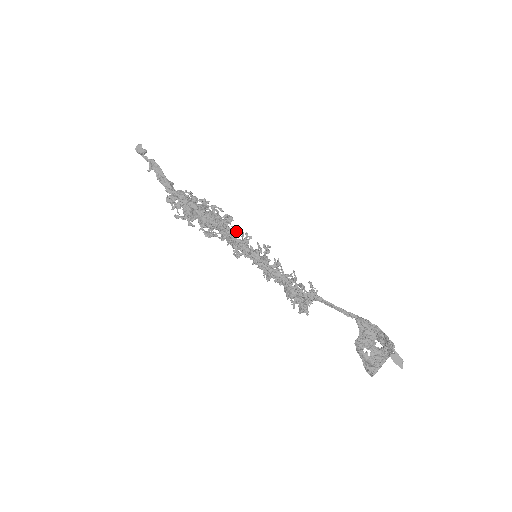
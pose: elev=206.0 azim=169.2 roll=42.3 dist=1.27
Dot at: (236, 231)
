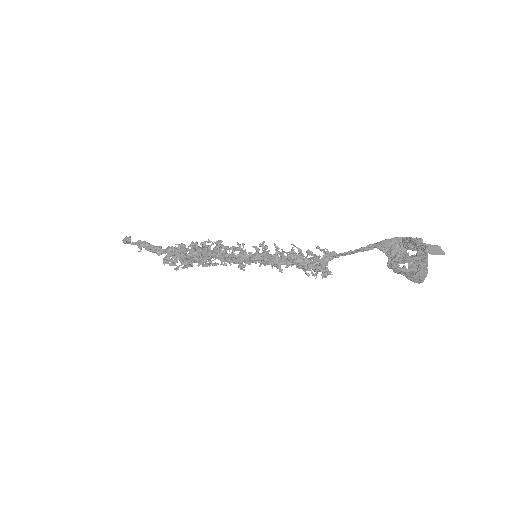
Dot at: occluded
